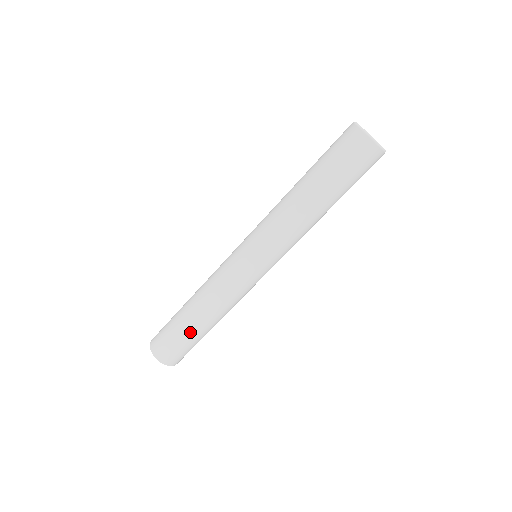
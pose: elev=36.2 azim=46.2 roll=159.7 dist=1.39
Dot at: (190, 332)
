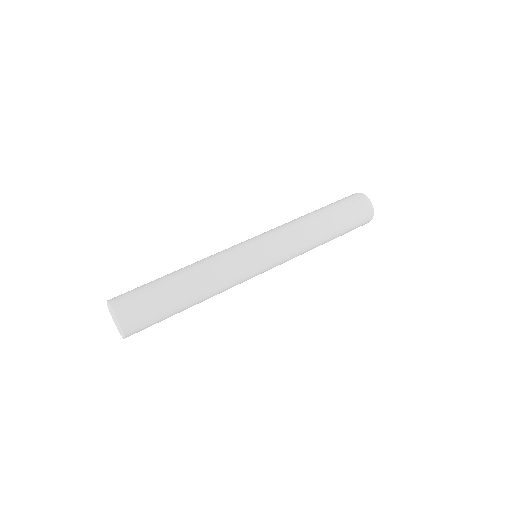
Dot at: (176, 308)
